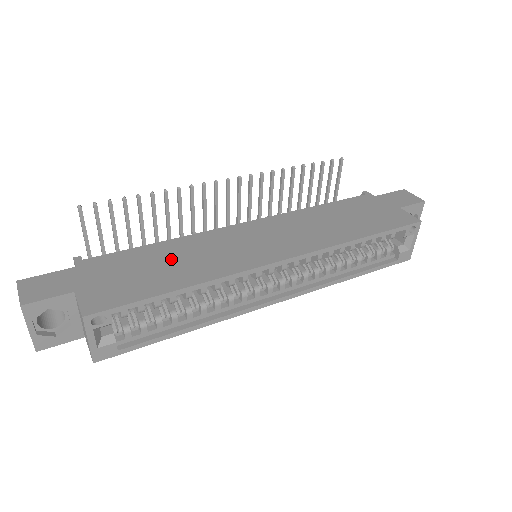
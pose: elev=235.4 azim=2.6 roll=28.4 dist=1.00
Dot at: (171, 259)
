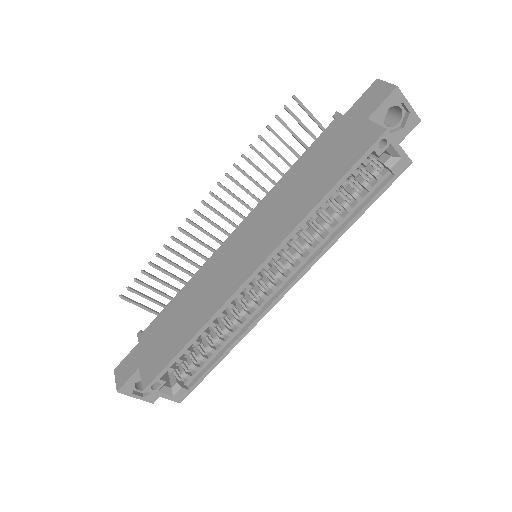
Dot at: (186, 308)
